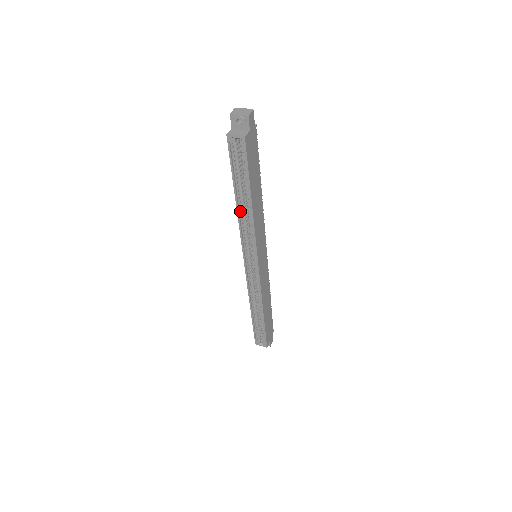
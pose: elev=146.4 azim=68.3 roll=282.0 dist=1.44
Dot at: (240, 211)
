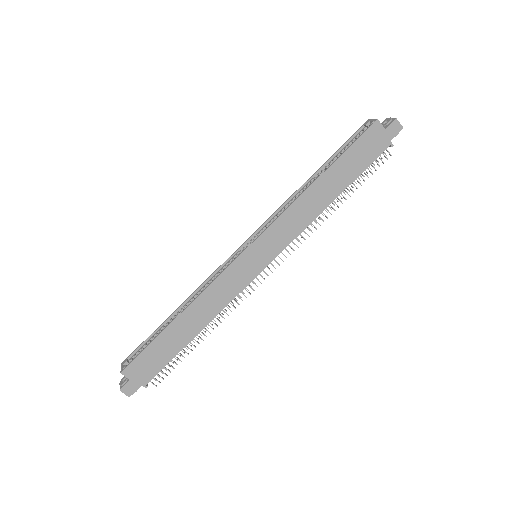
Dot at: (303, 188)
